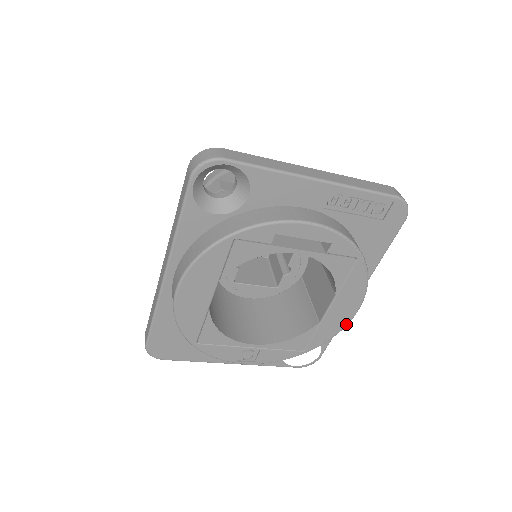
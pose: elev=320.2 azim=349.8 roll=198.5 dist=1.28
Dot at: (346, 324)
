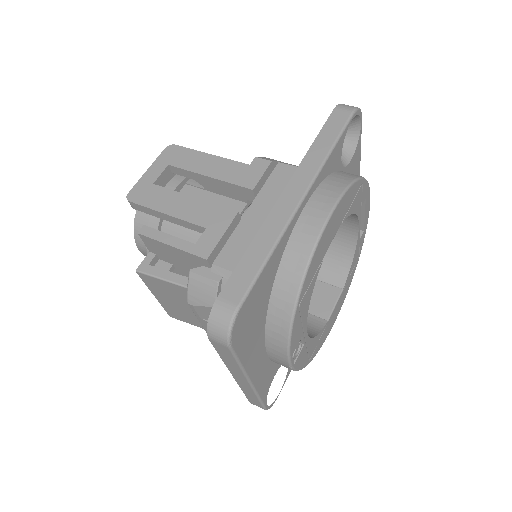
Dot at: (329, 332)
